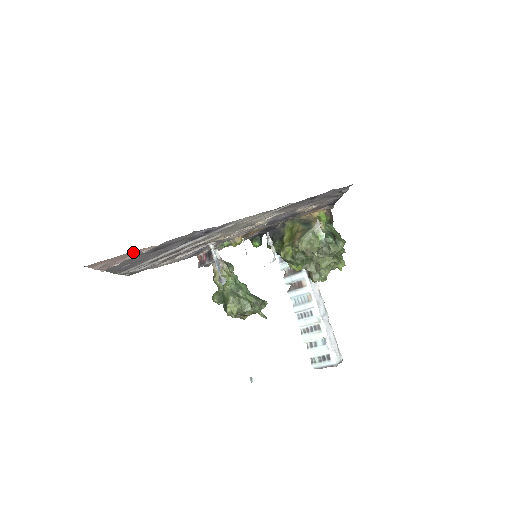
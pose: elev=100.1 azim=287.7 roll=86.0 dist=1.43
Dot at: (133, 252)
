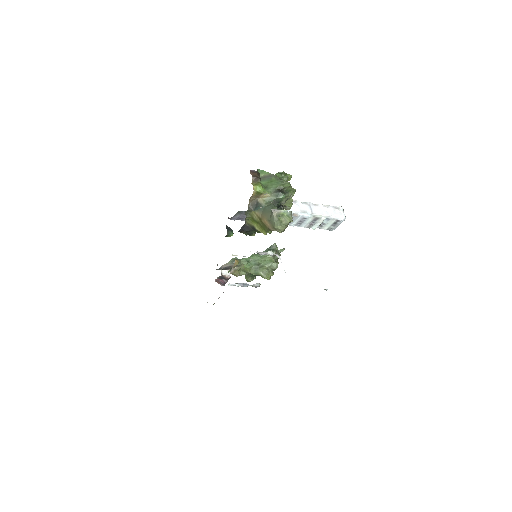
Dot at: occluded
